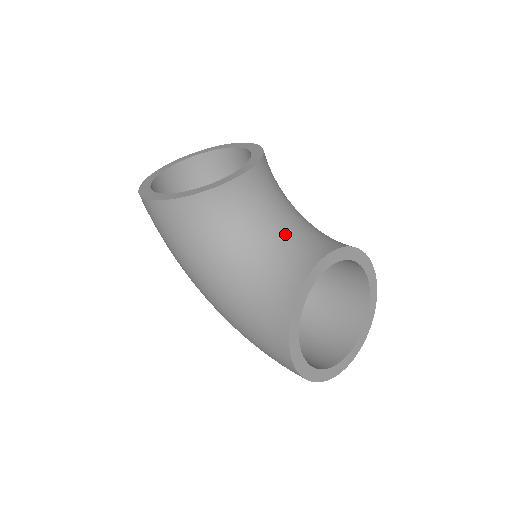
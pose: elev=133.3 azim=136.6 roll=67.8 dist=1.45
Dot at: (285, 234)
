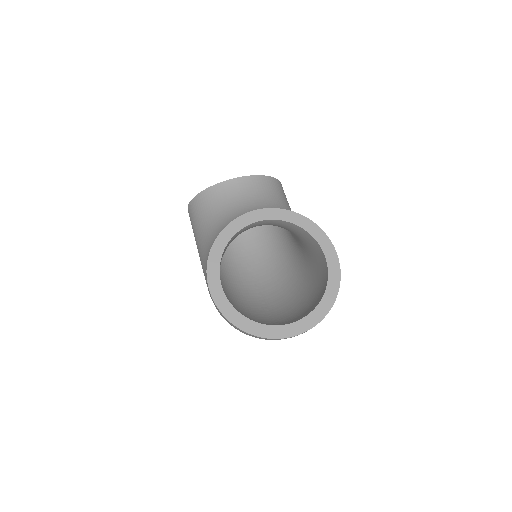
Dot at: occluded
